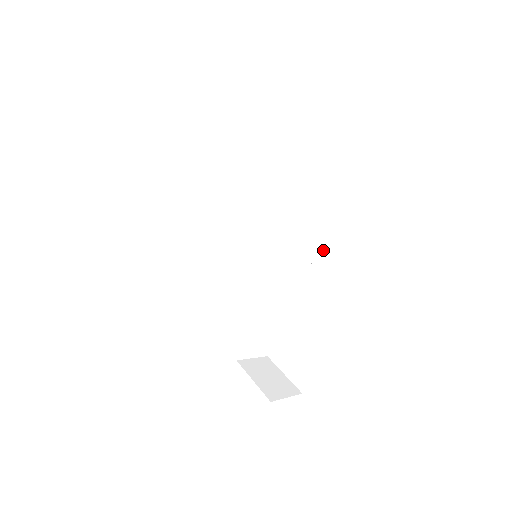
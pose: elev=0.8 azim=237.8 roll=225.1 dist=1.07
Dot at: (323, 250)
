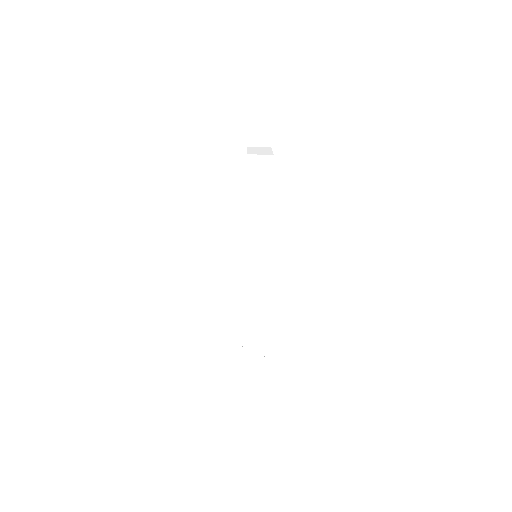
Dot at: occluded
